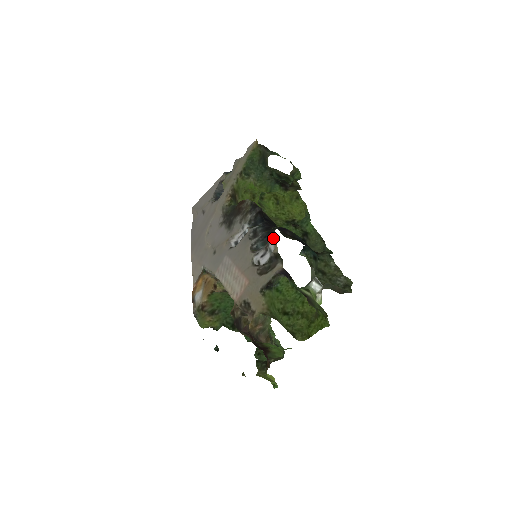
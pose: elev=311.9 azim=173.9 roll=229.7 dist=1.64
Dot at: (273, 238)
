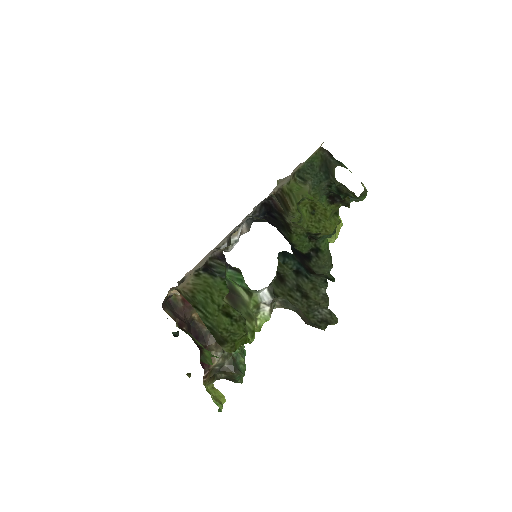
Dot at: occluded
